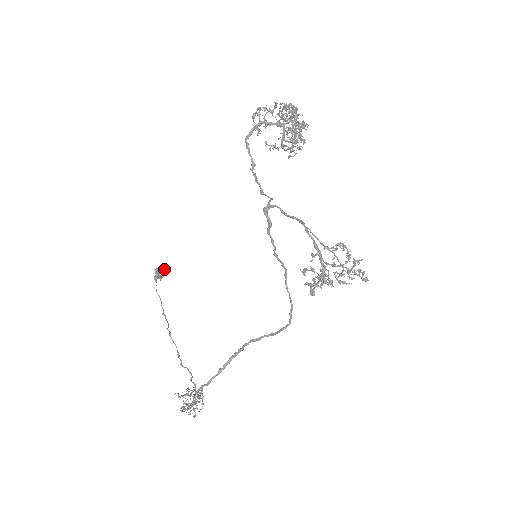
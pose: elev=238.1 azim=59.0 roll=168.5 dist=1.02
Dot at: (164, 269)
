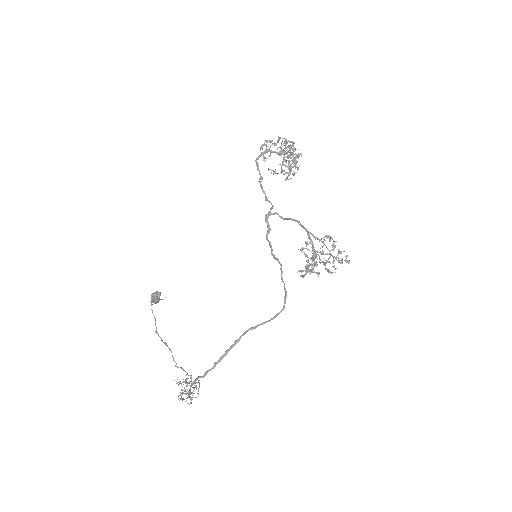
Dot at: (160, 295)
